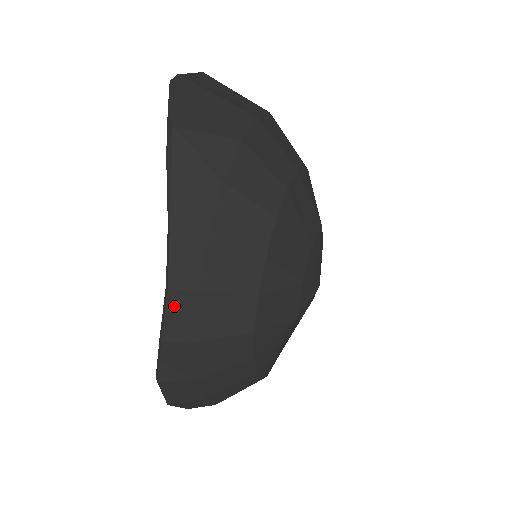
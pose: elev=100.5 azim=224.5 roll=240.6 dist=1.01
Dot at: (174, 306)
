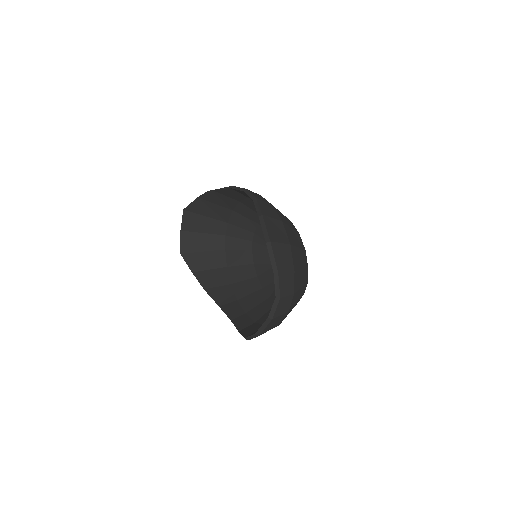
Dot at: (253, 193)
